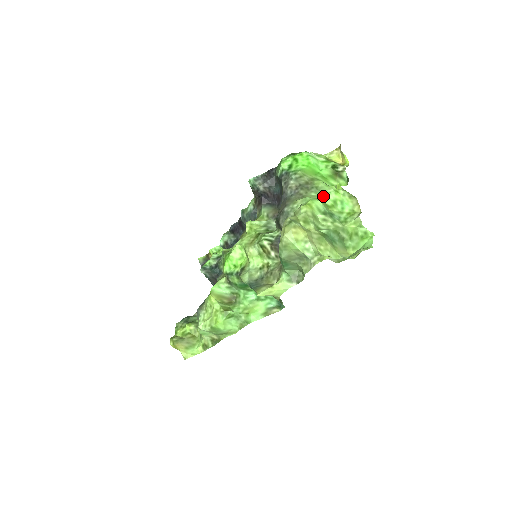
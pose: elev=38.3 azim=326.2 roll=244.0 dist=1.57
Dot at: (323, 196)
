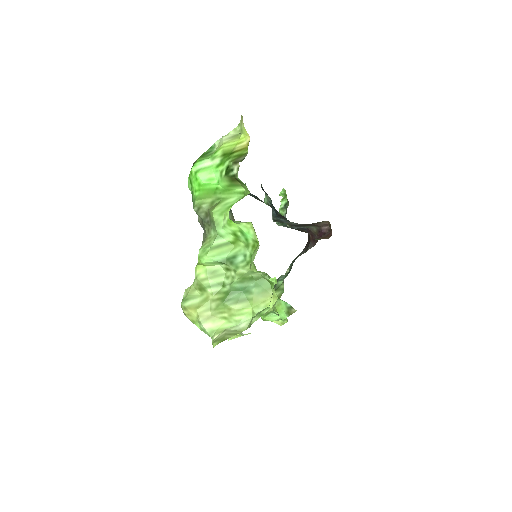
Dot at: (219, 234)
